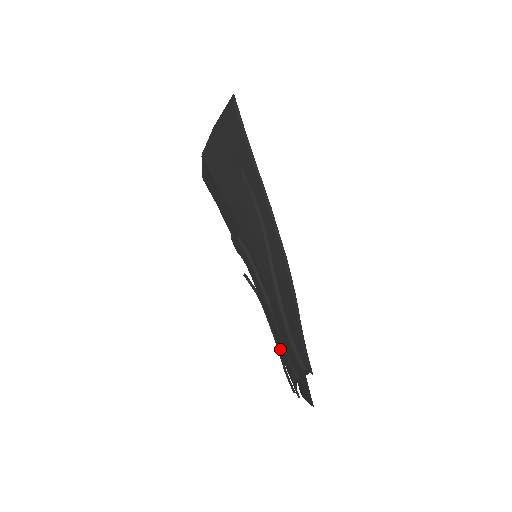
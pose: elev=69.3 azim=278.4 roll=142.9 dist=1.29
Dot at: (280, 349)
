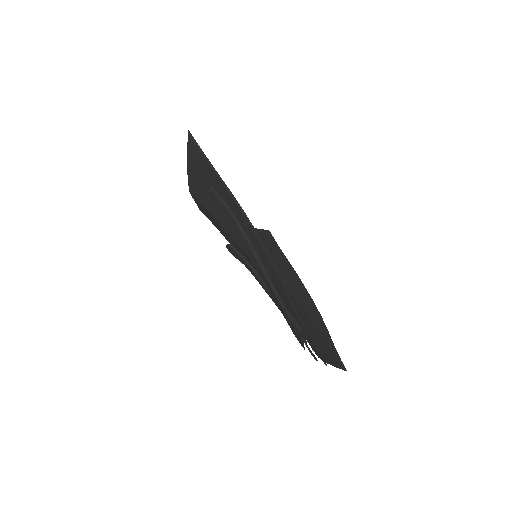
Dot at: occluded
